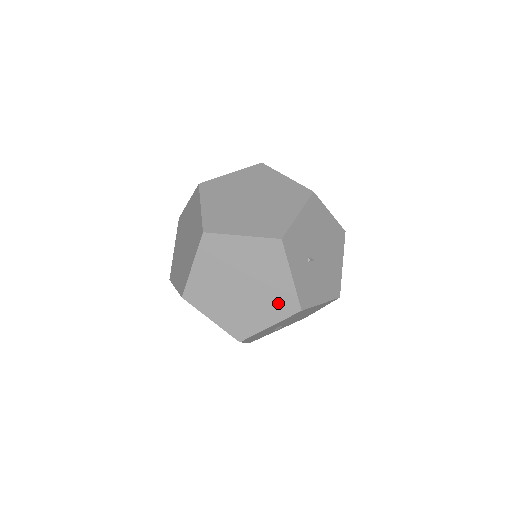
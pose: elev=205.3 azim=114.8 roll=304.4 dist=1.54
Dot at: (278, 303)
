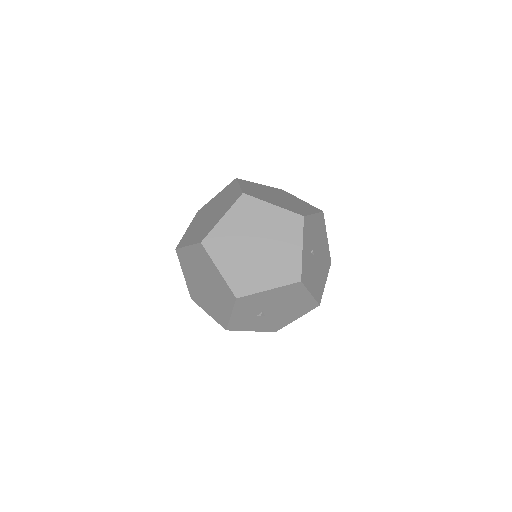
Dot at: (283, 269)
